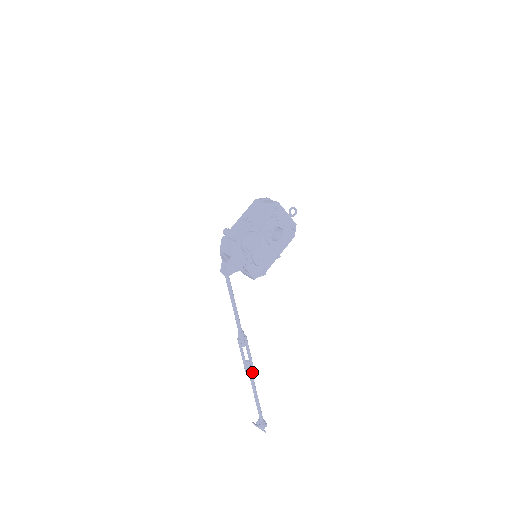
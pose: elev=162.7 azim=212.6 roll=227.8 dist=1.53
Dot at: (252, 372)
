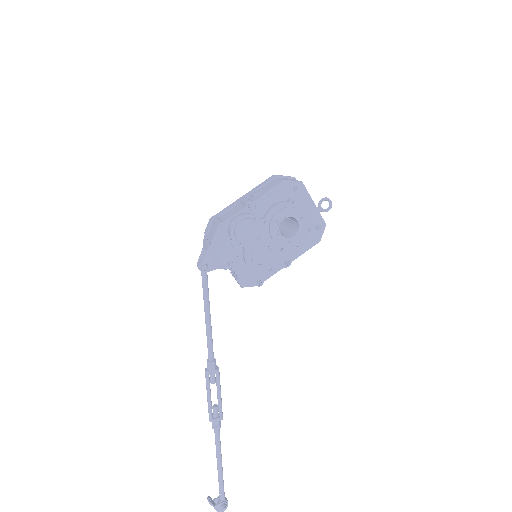
Dot at: (218, 424)
